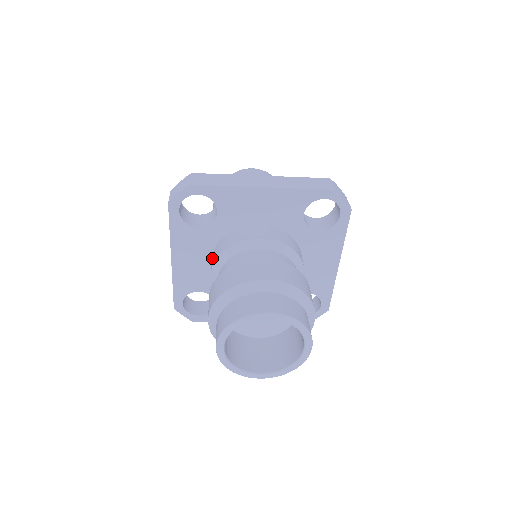
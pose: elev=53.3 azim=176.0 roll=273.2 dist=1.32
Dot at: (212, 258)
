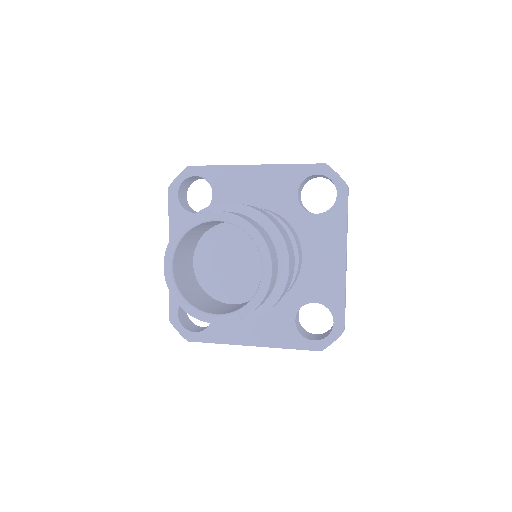
Dot at: occluded
